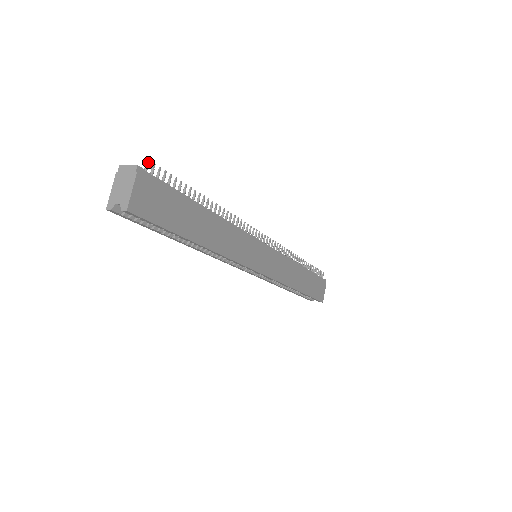
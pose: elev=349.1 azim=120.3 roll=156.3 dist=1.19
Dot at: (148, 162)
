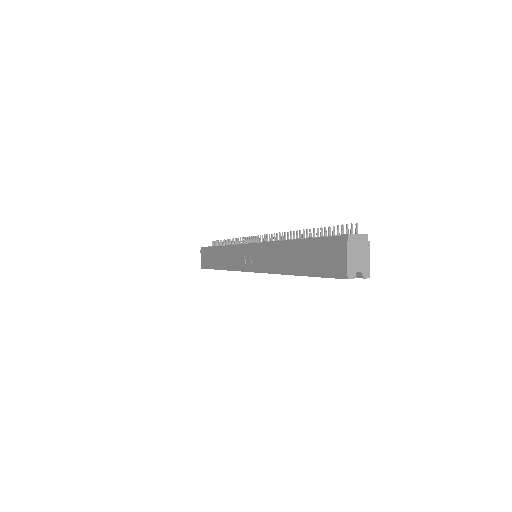
Dot at: (357, 225)
